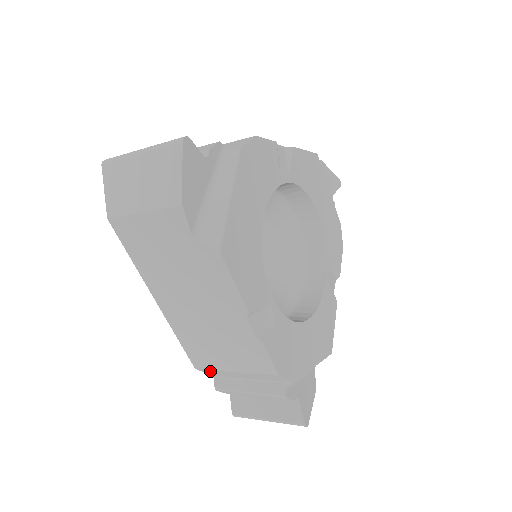
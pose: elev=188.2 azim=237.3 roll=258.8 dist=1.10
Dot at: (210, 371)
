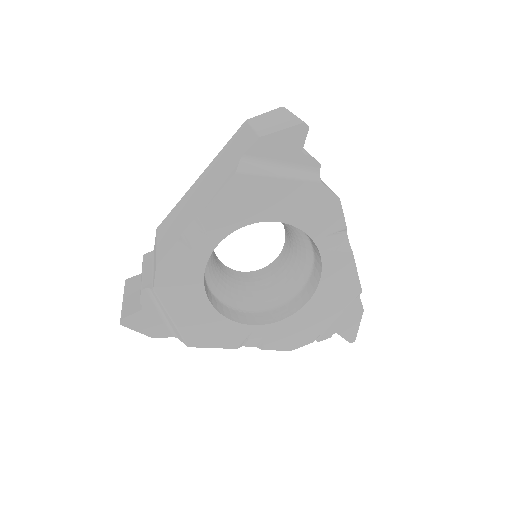
Dot at: occluded
